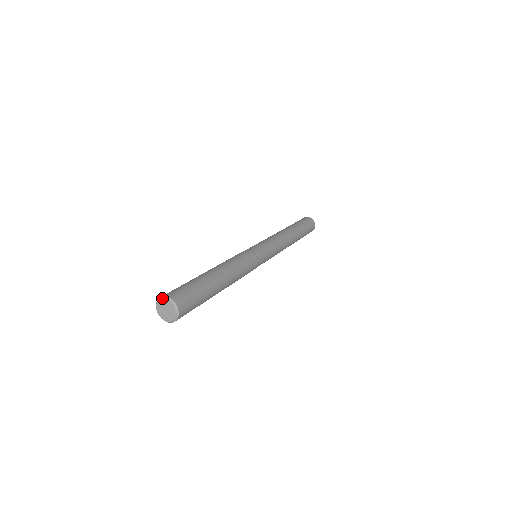
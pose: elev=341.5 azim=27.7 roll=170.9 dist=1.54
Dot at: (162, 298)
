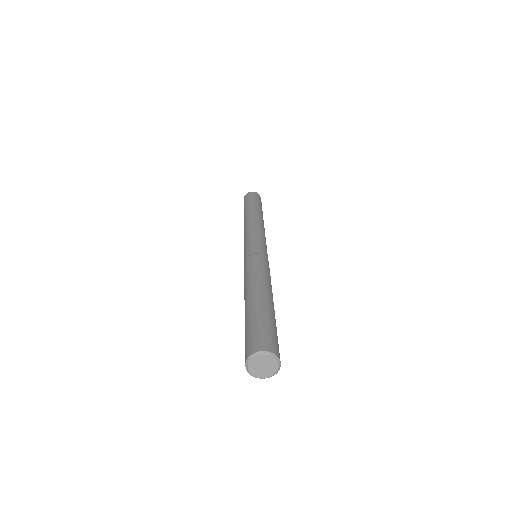
Dot at: (254, 356)
